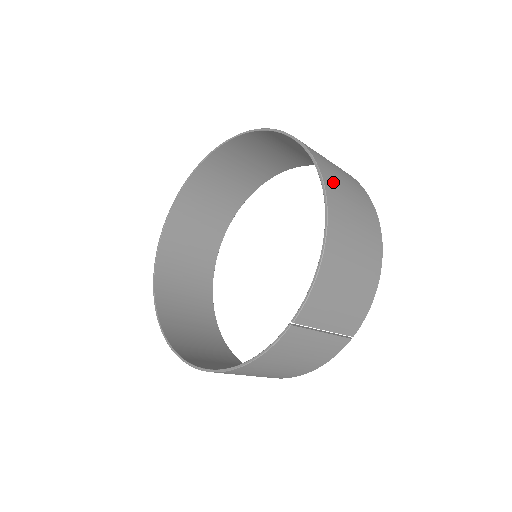
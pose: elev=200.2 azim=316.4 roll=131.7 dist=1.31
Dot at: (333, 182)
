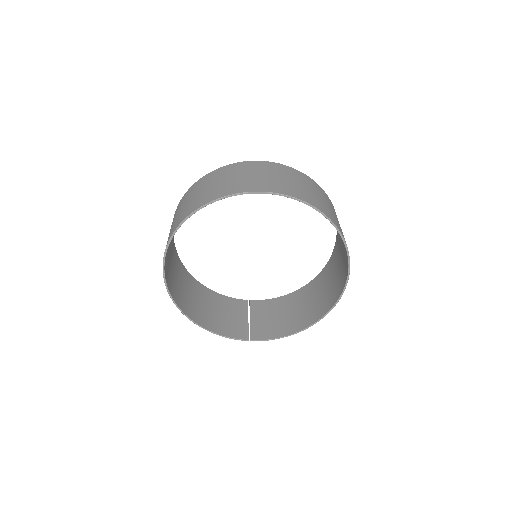
Dot at: (328, 304)
